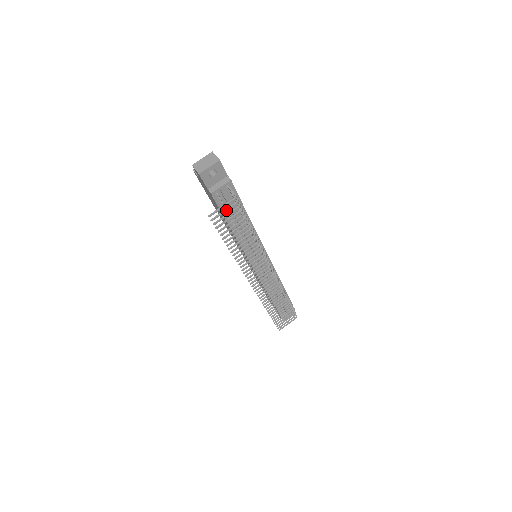
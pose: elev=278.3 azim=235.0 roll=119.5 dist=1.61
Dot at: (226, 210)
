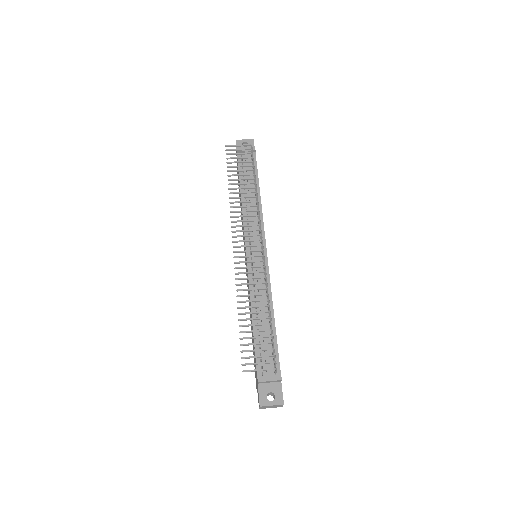
Dot at: (240, 149)
